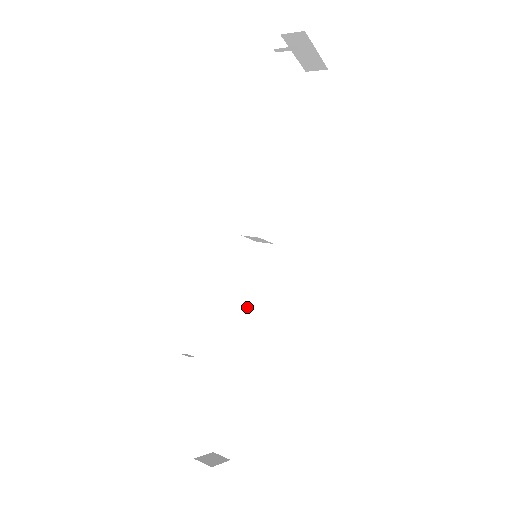
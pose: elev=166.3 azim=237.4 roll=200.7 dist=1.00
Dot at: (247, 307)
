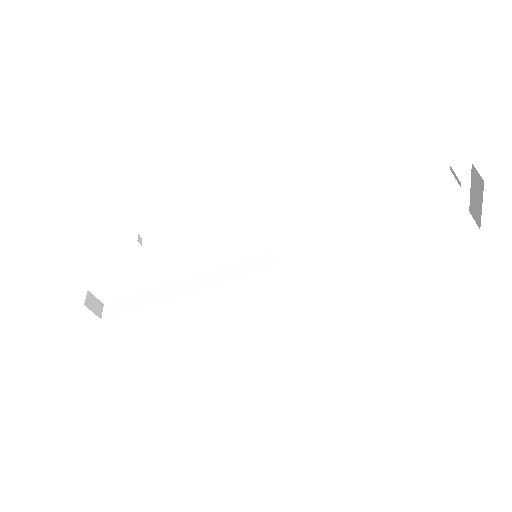
Dot at: (217, 273)
